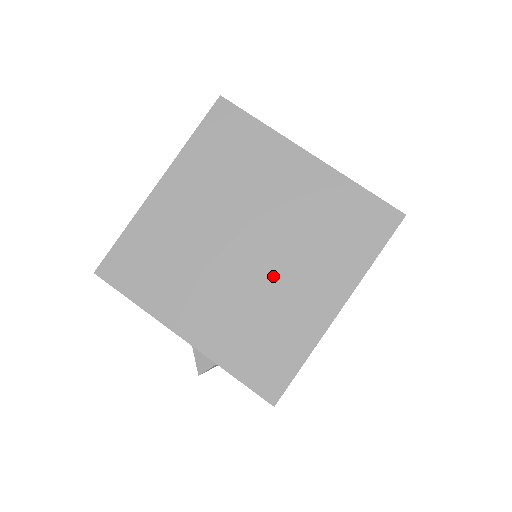
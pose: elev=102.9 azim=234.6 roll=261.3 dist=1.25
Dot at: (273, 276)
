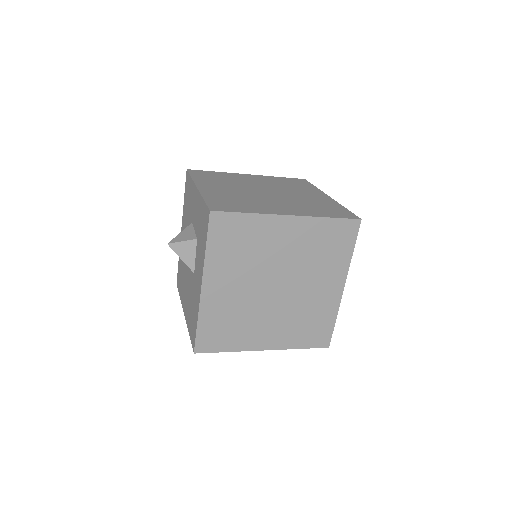
Dot at: (268, 199)
